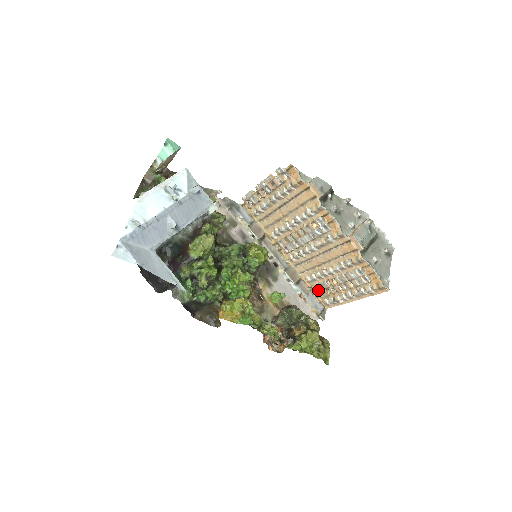
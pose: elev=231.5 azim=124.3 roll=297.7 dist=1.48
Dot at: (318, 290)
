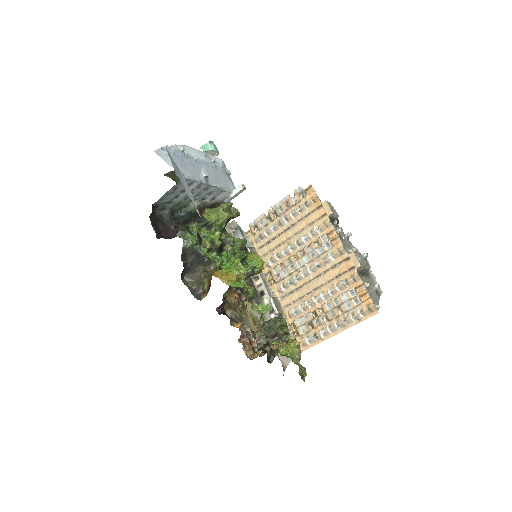
Dot at: (299, 325)
